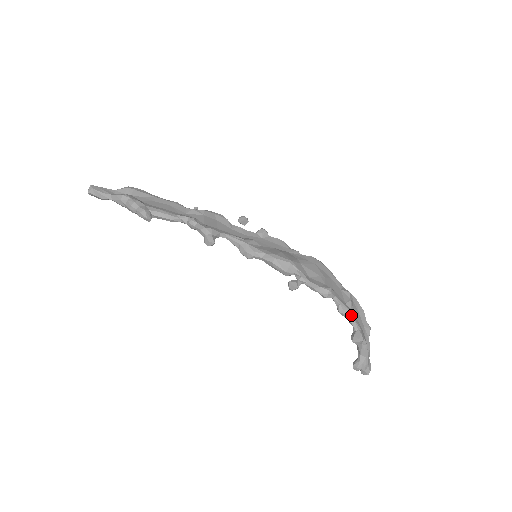
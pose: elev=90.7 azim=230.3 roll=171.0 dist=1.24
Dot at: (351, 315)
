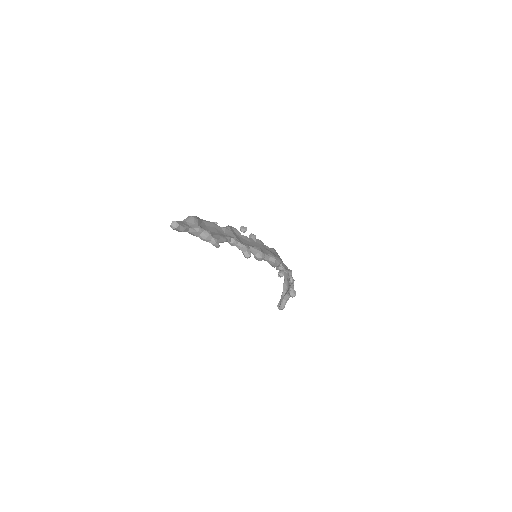
Dot at: occluded
